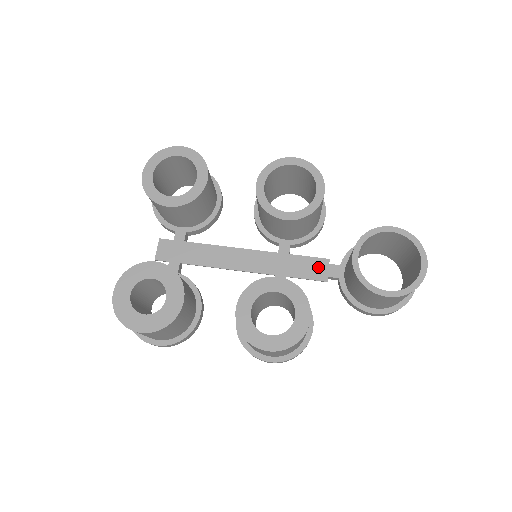
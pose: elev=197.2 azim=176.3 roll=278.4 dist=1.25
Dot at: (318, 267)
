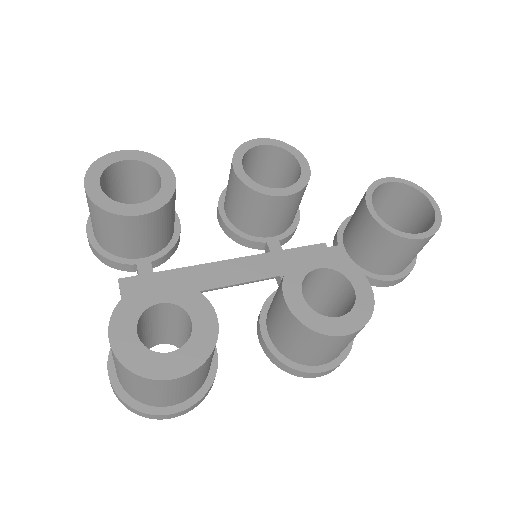
Dot at: occluded
